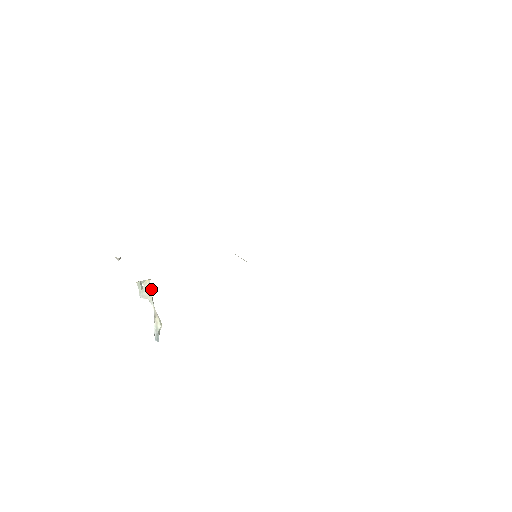
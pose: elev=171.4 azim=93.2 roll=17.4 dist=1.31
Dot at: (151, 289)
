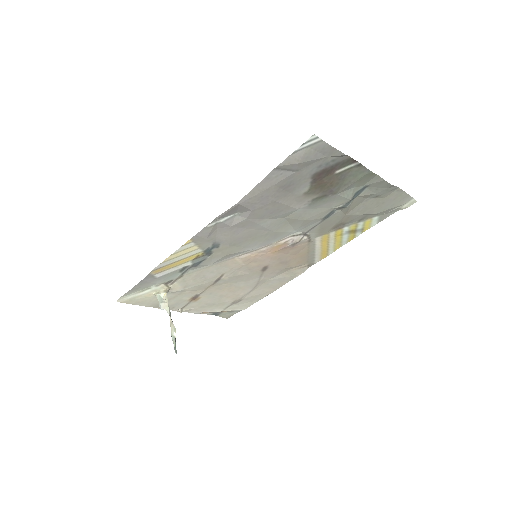
Dot at: occluded
